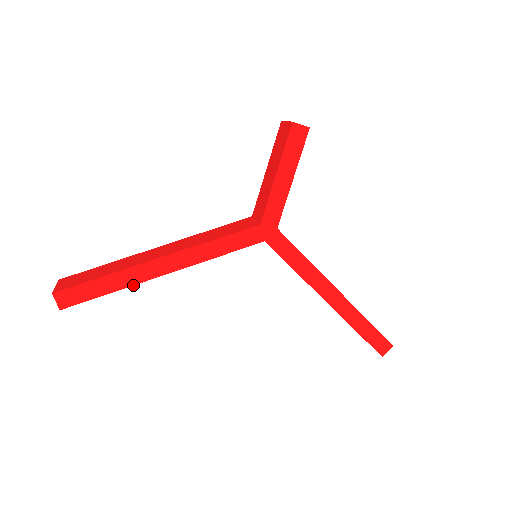
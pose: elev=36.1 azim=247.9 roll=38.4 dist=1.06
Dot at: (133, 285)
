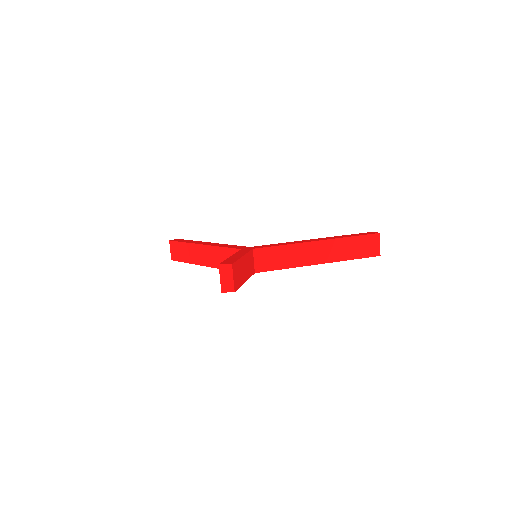
Dot at: occluded
